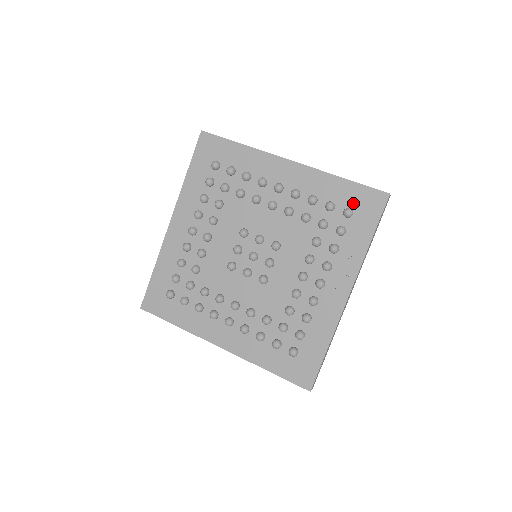
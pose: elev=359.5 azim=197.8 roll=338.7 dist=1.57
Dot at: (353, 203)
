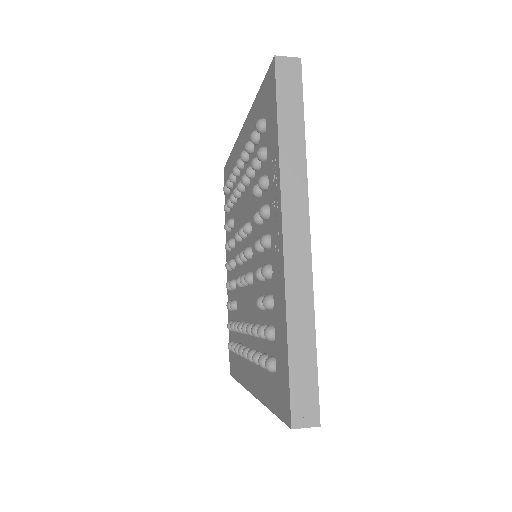
Dot at: (264, 110)
